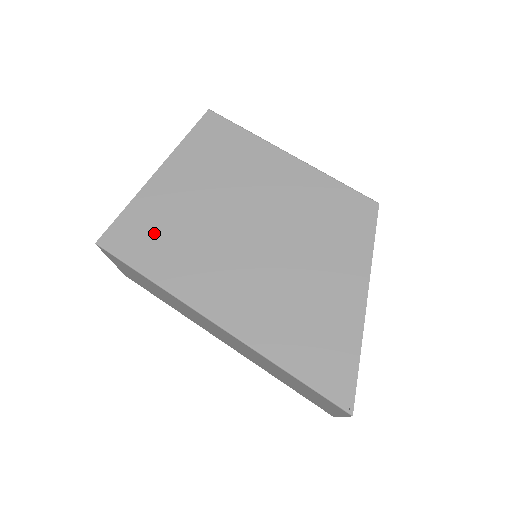
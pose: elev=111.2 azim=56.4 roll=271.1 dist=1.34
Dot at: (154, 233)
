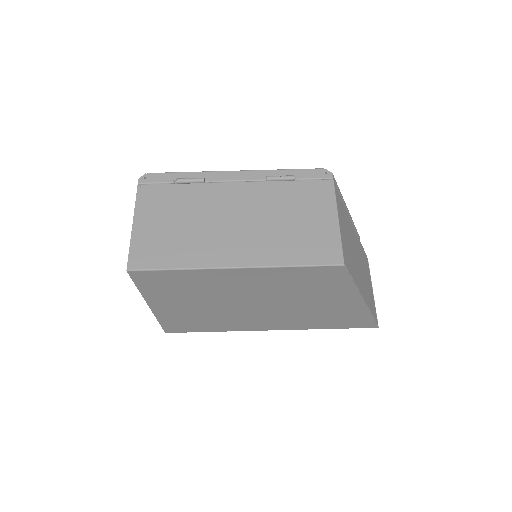
Dot at: (192, 323)
